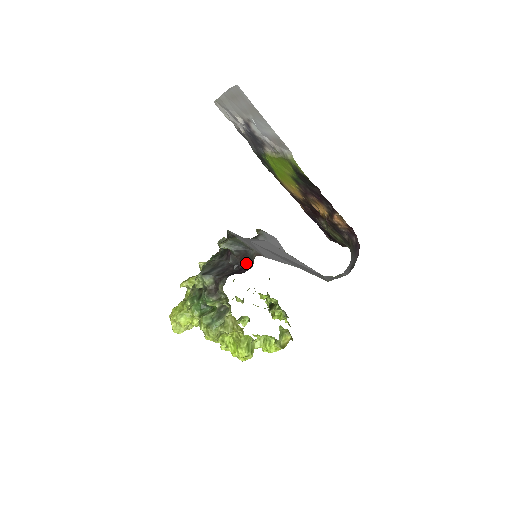
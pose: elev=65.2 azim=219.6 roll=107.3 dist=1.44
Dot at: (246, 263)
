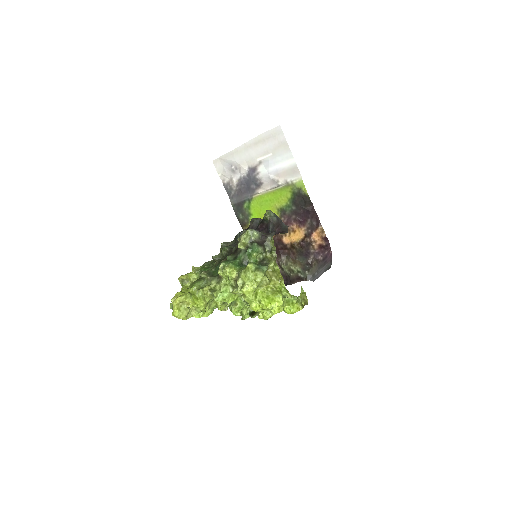
Dot at: (280, 231)
